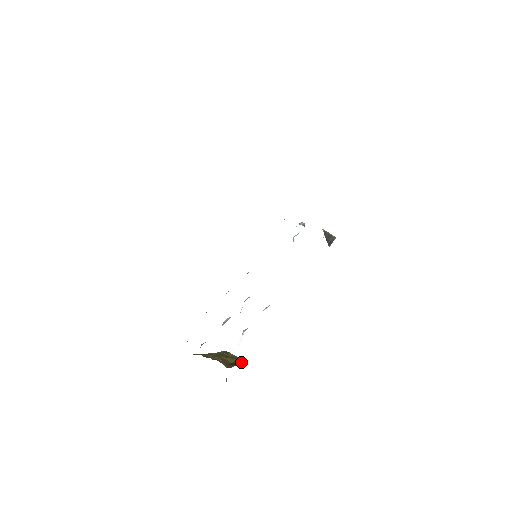
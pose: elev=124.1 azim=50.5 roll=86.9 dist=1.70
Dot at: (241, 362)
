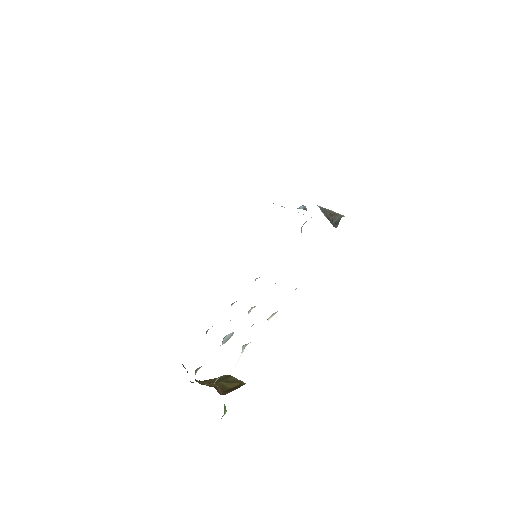
Dot at: (240, 386)
